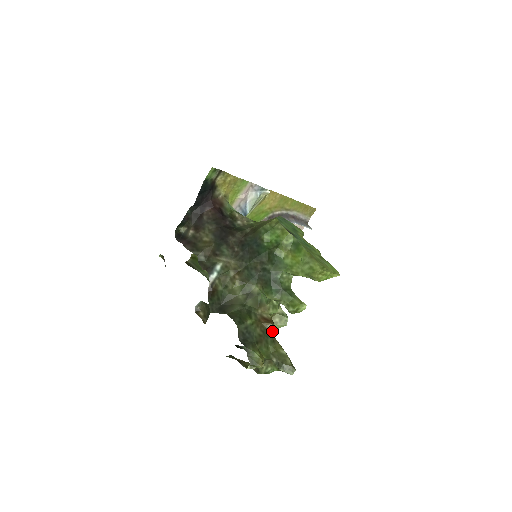
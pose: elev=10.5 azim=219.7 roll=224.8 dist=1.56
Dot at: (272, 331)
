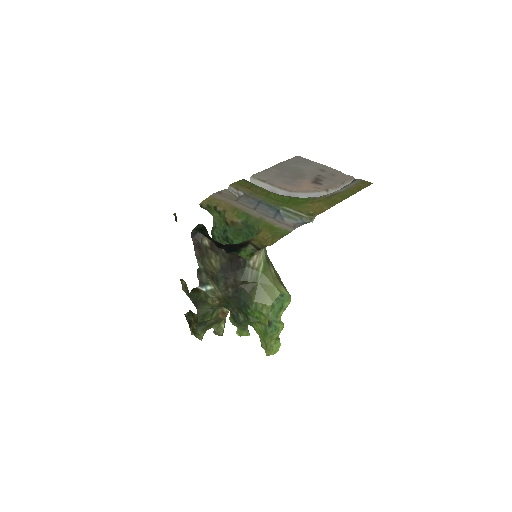
Dot at: occluded
